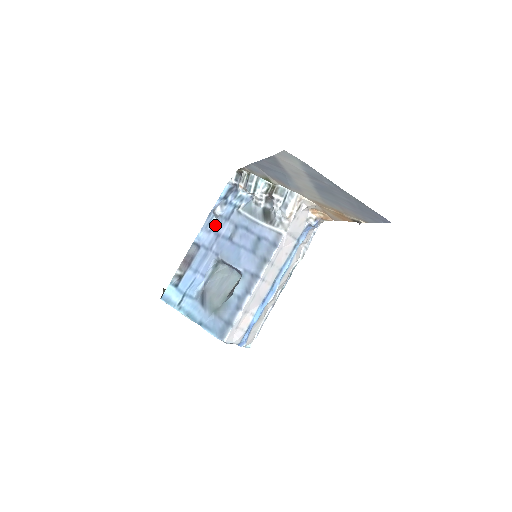
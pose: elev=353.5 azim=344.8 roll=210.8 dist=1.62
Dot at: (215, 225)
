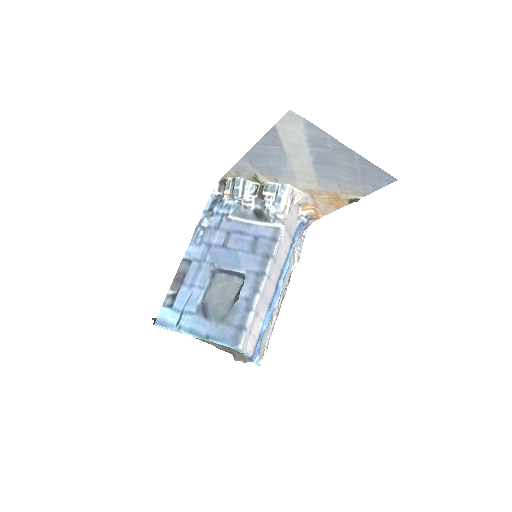
Dot at: (204, 237)
